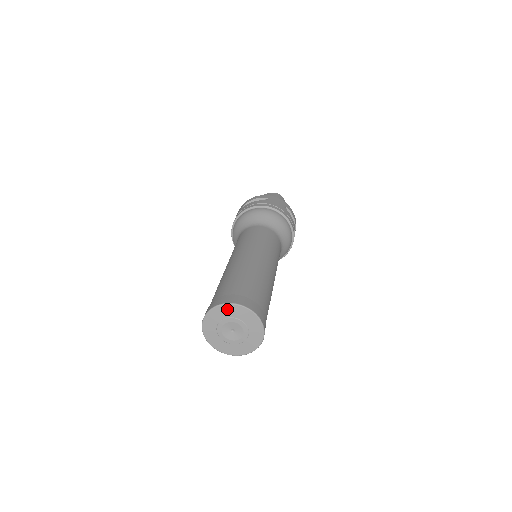
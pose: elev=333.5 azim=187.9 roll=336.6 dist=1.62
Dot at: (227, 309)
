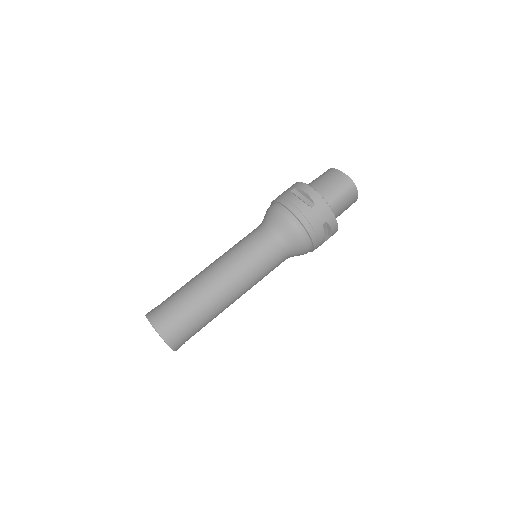
Dot at: (154, 328)
